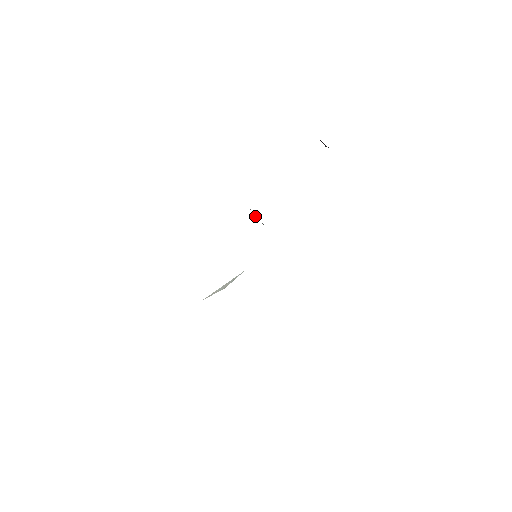
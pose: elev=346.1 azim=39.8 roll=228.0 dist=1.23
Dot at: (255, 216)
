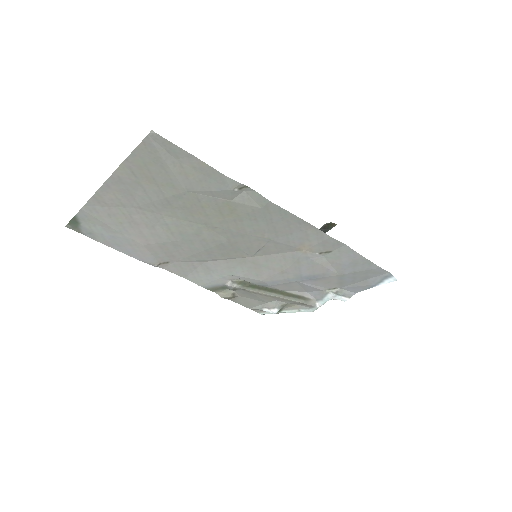
Dot at: (263, 307)
